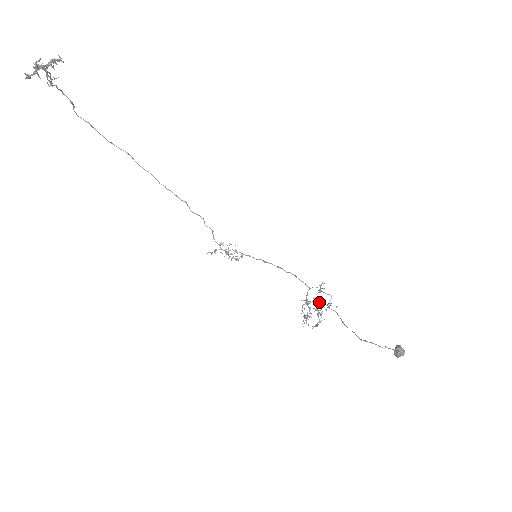
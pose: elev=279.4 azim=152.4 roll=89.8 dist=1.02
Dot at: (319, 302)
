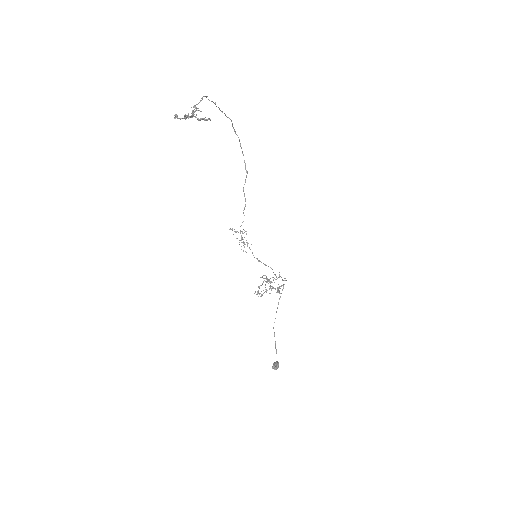
Dot at: (278, 277)
